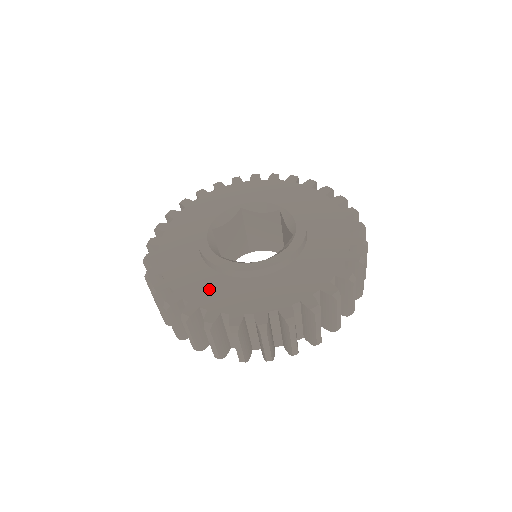
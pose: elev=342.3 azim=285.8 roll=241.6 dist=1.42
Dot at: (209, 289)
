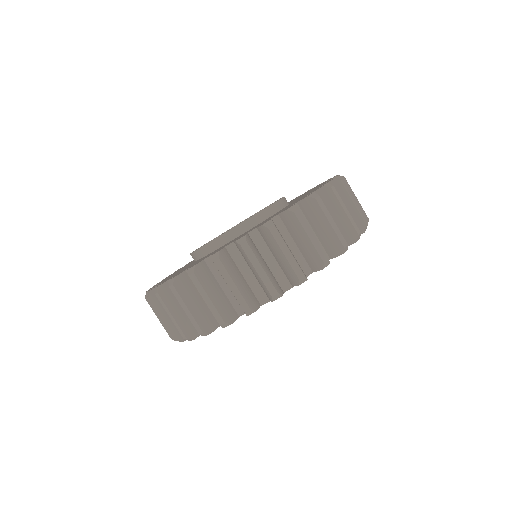
Dot at: occluded
